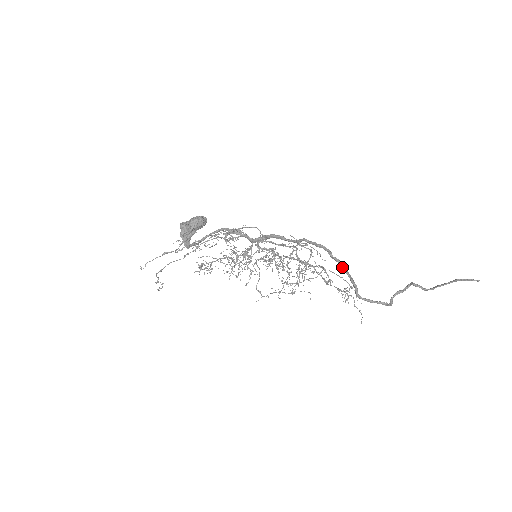
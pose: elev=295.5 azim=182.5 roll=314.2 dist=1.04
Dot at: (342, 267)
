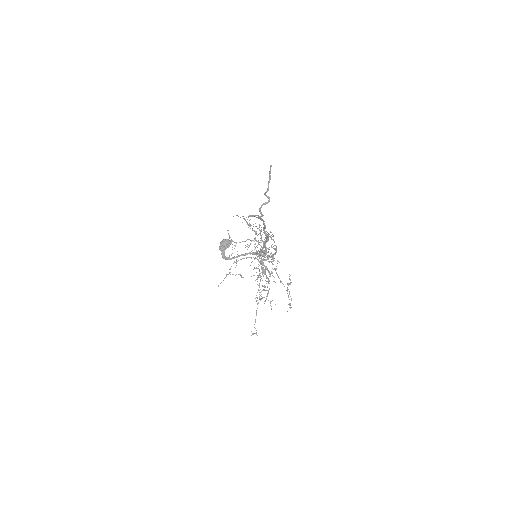
Dot at: (258, 218)
